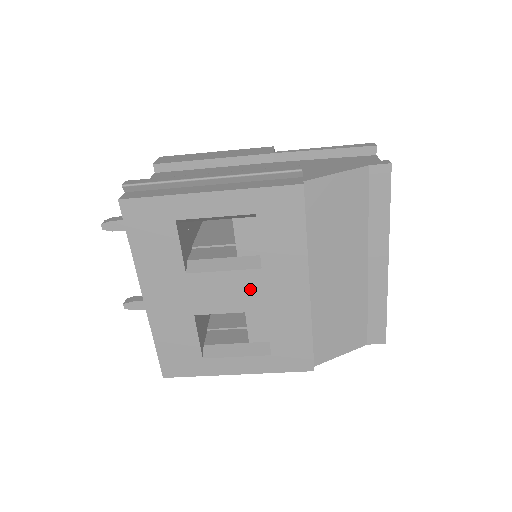
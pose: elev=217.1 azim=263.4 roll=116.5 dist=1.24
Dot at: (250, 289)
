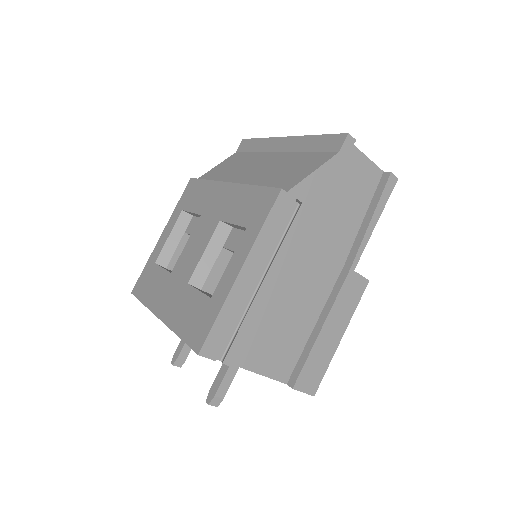
Dot at: (203, 229)
